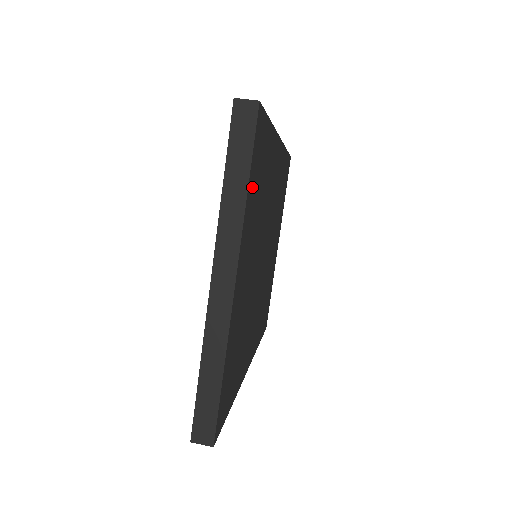
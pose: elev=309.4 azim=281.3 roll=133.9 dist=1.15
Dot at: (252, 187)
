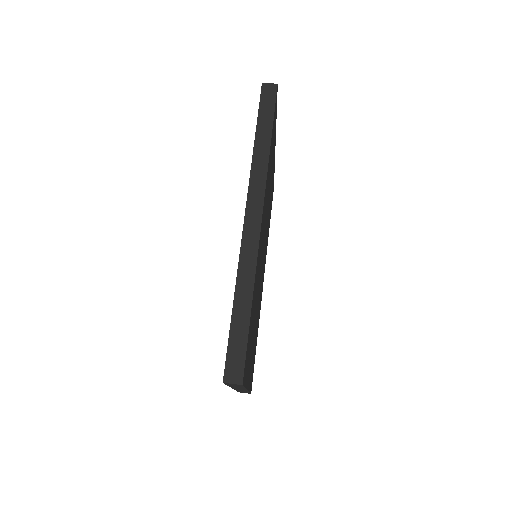
Dot at: (247, 369)
